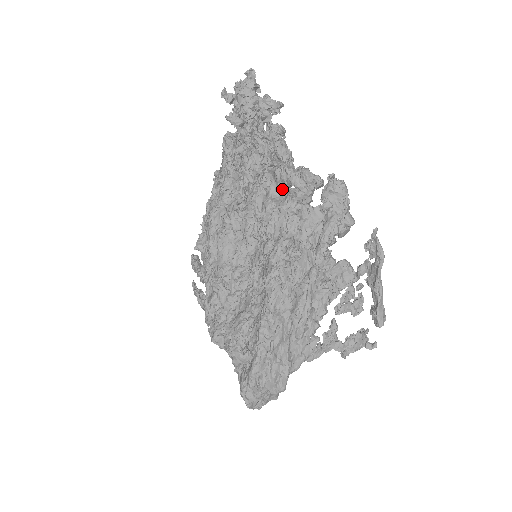
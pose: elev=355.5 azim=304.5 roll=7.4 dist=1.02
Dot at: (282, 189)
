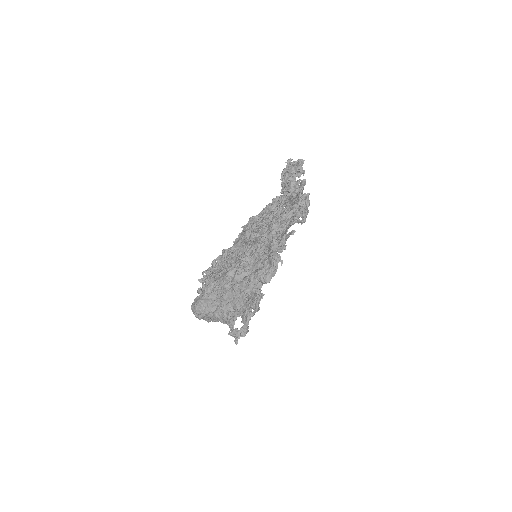
Dot at: occluded
